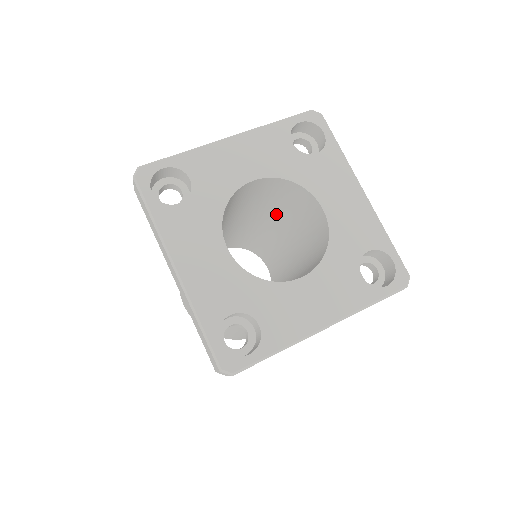
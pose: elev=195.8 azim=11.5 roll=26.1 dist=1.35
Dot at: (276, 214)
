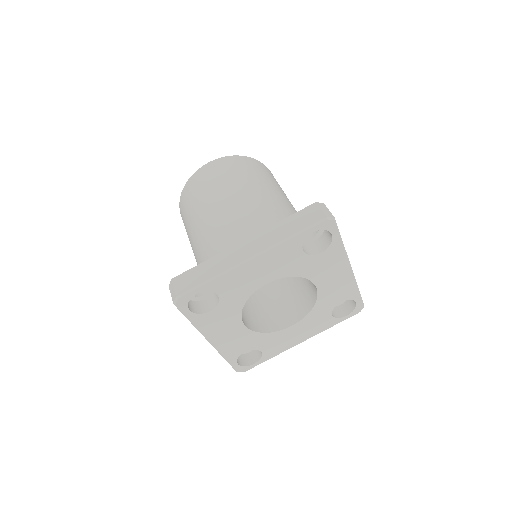
Dot at: occluded
